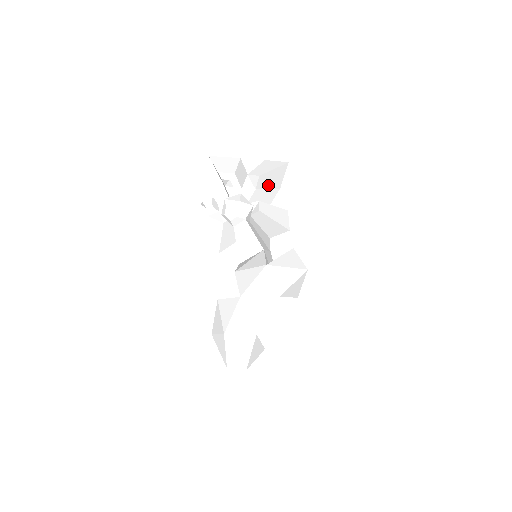
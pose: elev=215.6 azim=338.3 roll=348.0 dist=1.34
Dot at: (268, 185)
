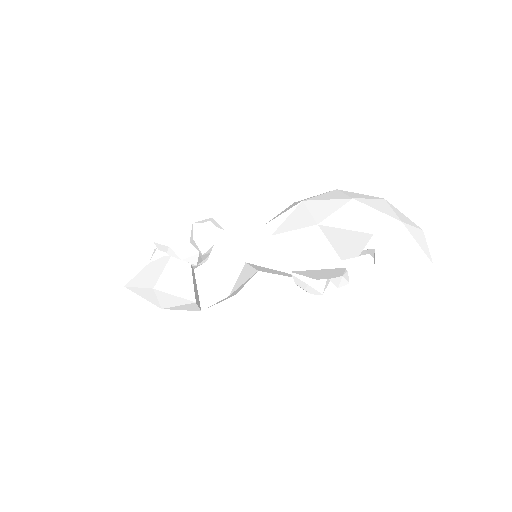
Dot at: (204, 259)
